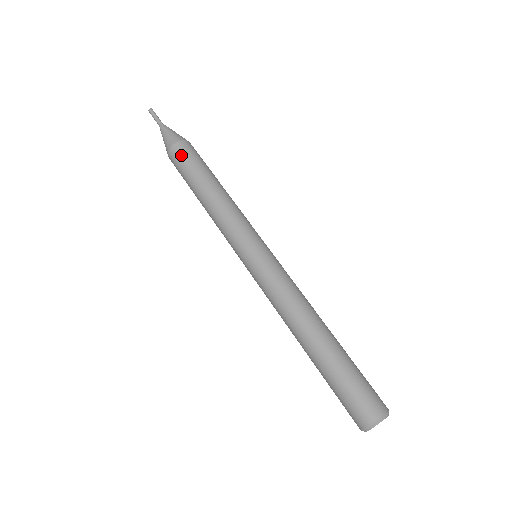
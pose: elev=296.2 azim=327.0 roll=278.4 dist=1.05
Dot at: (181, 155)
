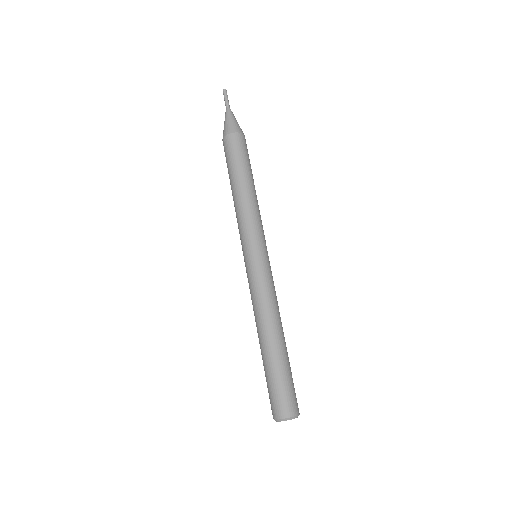
Dot at: (240, 145)
